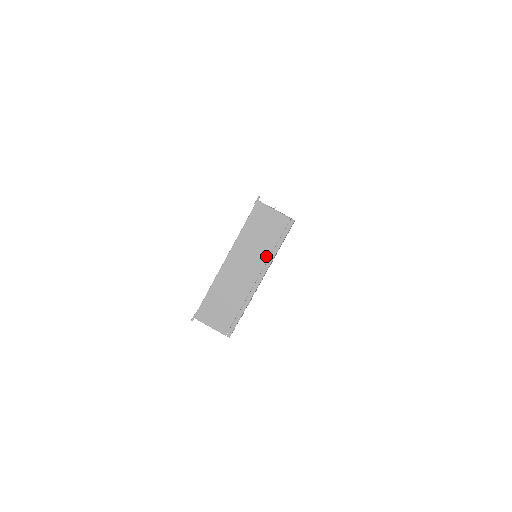
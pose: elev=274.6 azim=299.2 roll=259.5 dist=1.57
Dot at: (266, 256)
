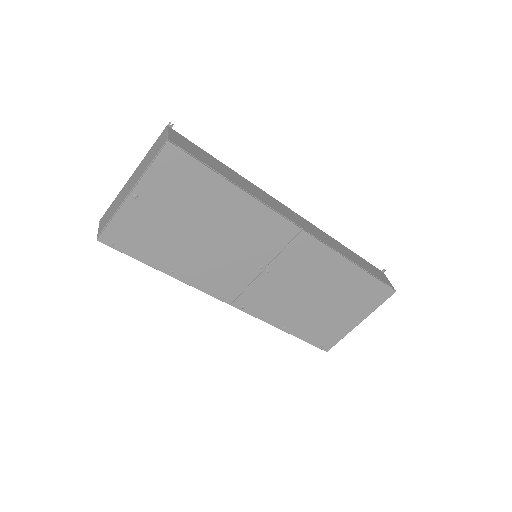
Dot at: (143, 172)
